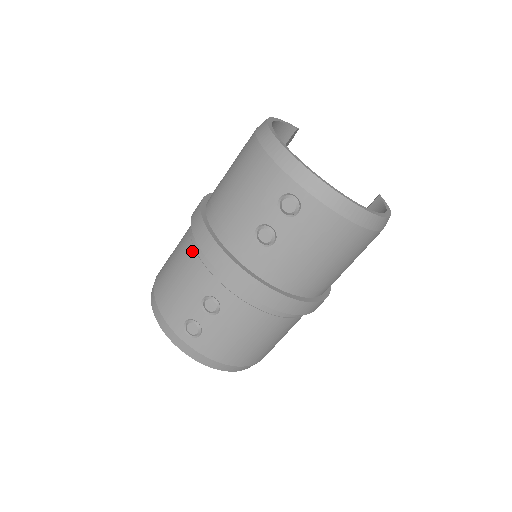
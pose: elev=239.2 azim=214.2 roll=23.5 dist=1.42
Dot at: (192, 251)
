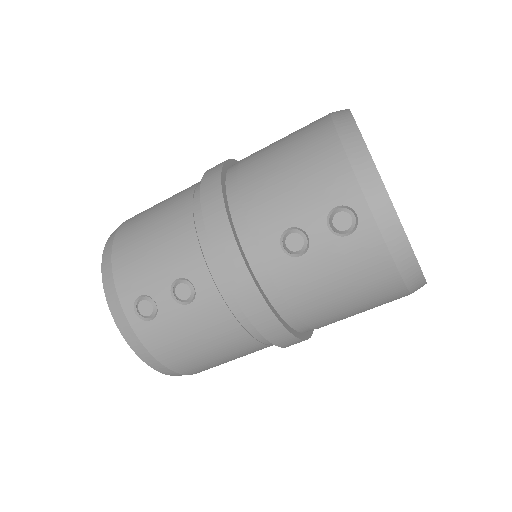
Dot at: (189, 217)
